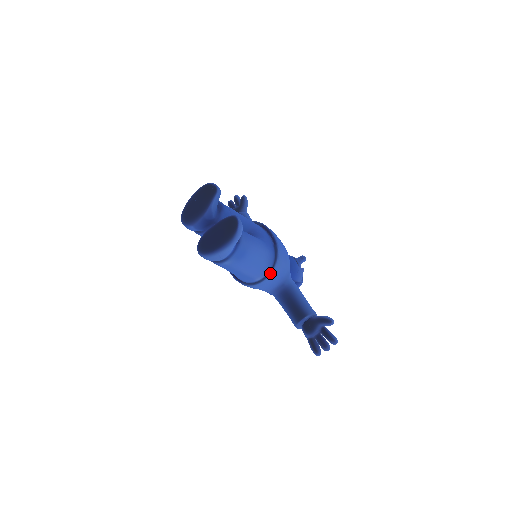
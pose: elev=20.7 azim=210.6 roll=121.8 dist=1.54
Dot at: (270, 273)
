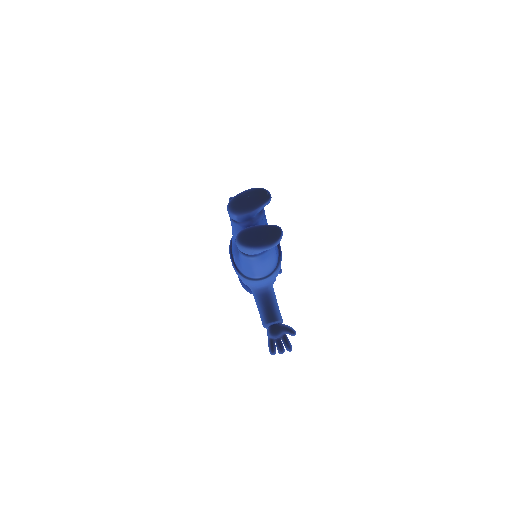
Dot at: (268, 277)
